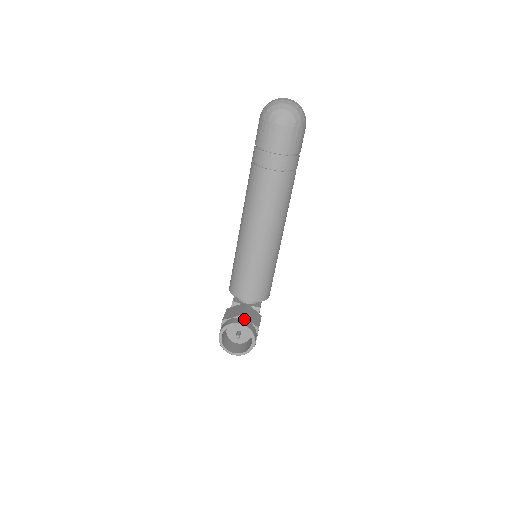
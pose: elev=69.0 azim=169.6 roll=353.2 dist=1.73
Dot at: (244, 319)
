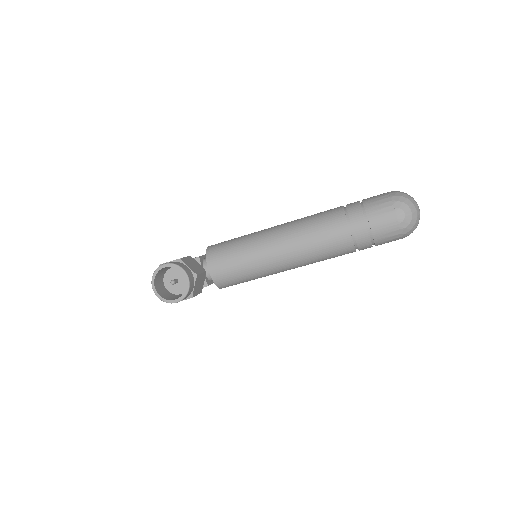
Dot at: (194, 279)
